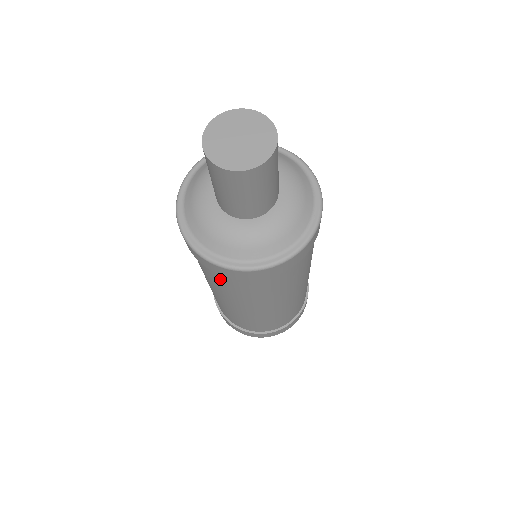
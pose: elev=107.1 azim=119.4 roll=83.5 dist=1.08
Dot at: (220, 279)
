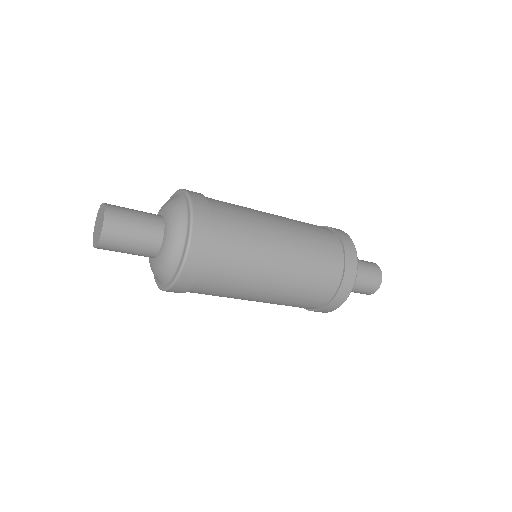
Dot at: (200, 293)
